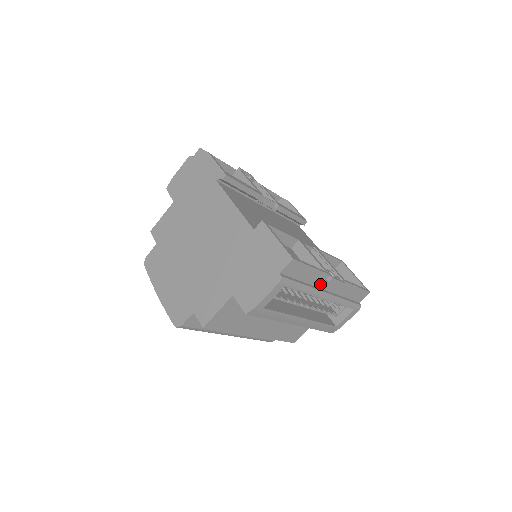
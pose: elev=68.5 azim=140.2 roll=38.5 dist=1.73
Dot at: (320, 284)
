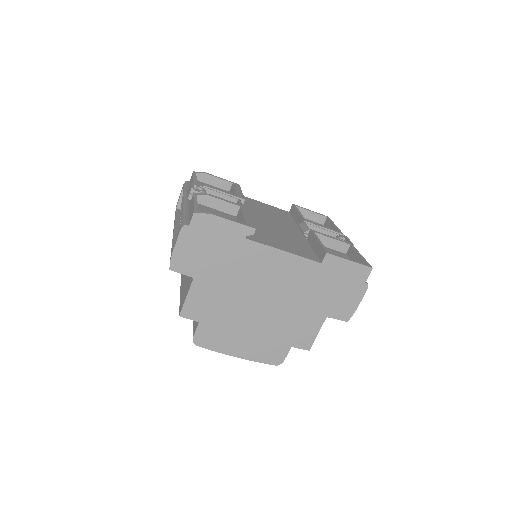
Dot at: occluded
